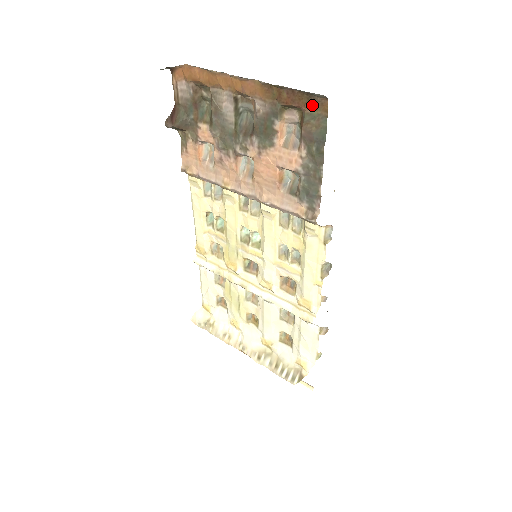
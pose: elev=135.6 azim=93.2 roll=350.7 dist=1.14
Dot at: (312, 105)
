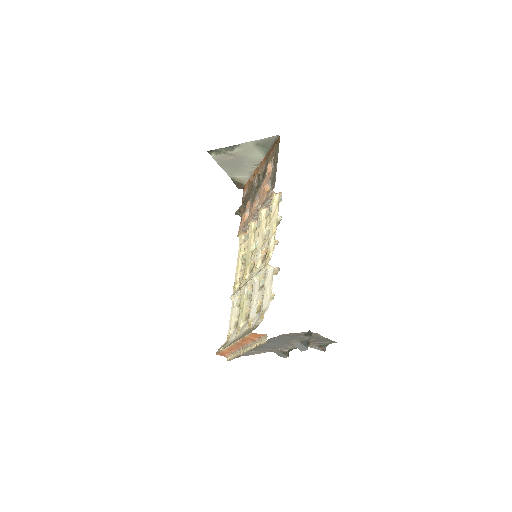
Dot at: (276, 144)
